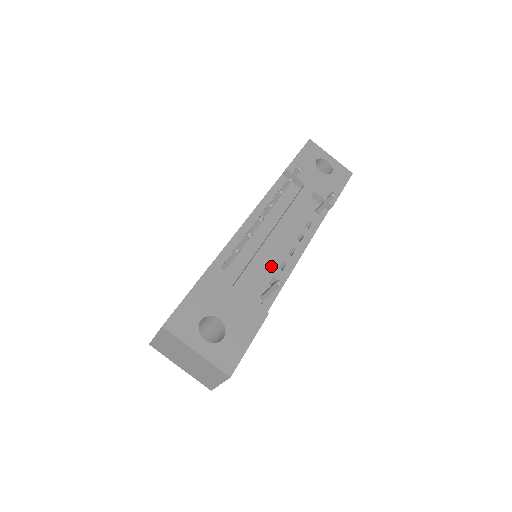
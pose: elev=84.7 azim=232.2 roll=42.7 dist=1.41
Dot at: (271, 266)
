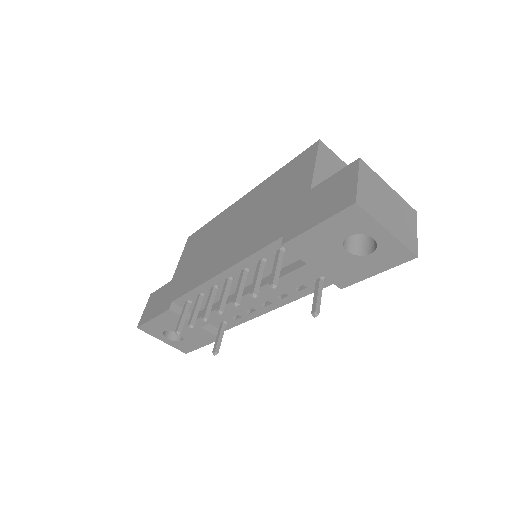
Dot at: occluded
